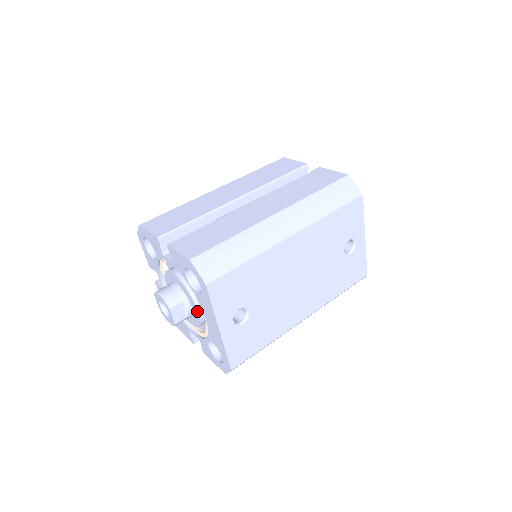
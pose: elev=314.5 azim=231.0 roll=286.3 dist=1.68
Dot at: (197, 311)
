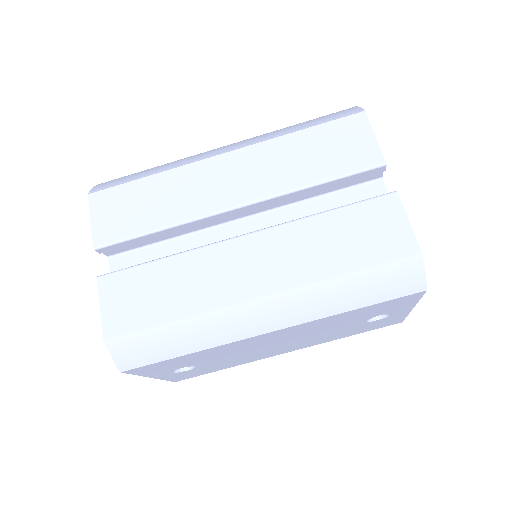
Dot at: occluded
